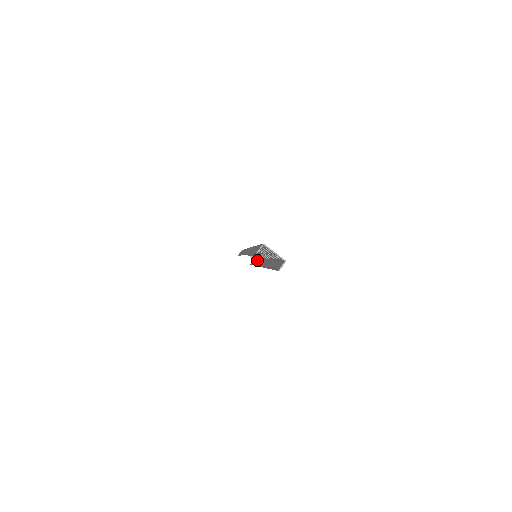
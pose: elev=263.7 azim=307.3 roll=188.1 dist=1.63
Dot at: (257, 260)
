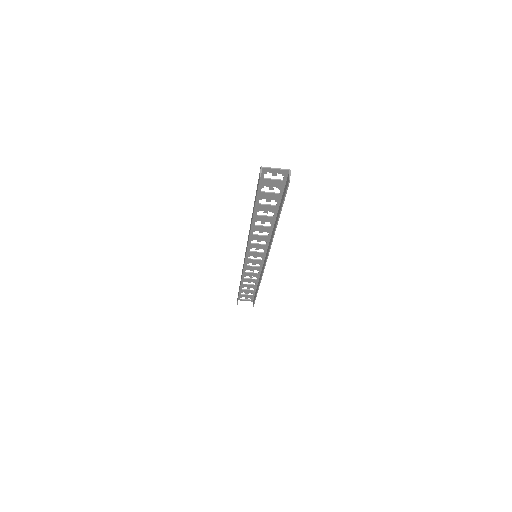
Dot at: (257, 283)
